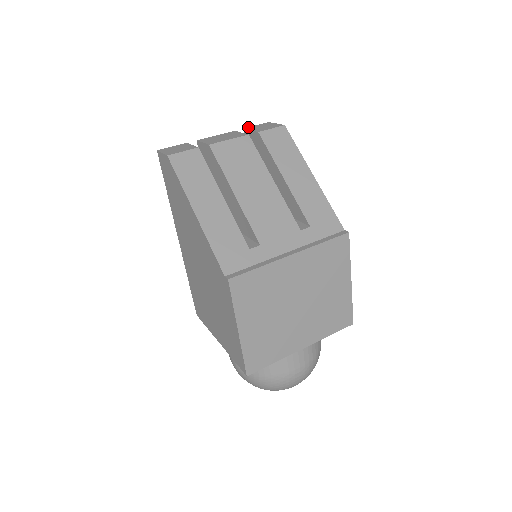
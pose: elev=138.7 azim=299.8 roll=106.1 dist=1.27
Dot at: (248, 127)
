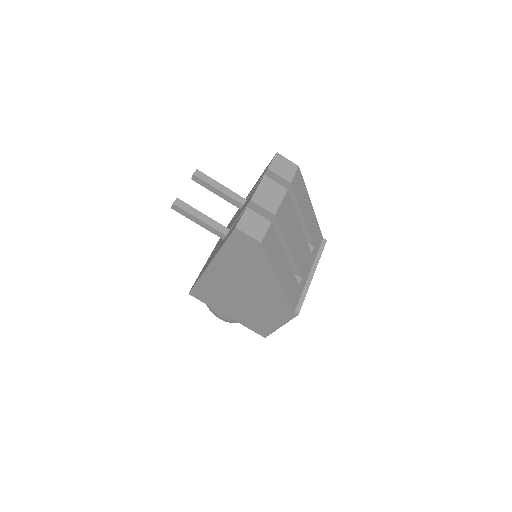
Dot at: (270, 166)
